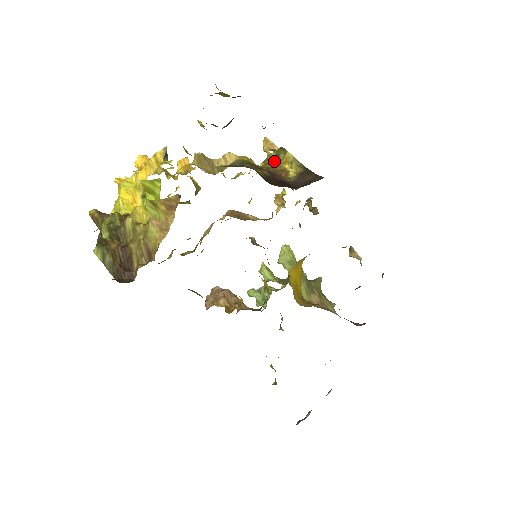
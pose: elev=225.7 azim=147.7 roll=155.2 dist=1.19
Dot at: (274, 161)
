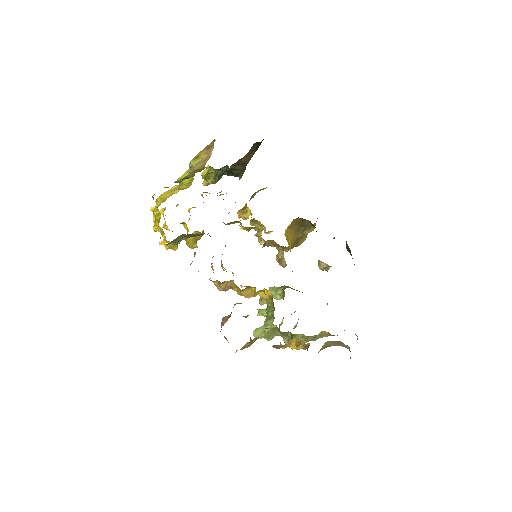
Dot at: occluded
